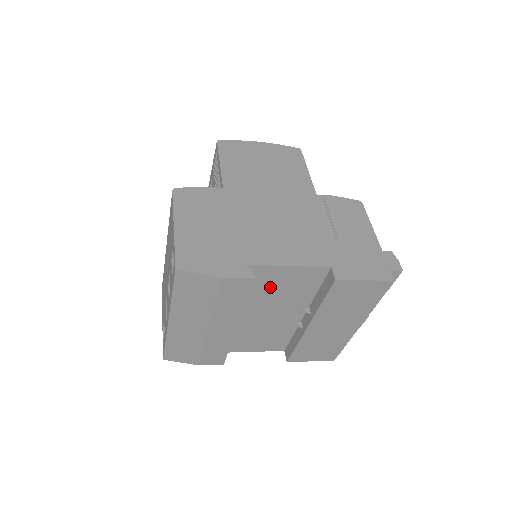
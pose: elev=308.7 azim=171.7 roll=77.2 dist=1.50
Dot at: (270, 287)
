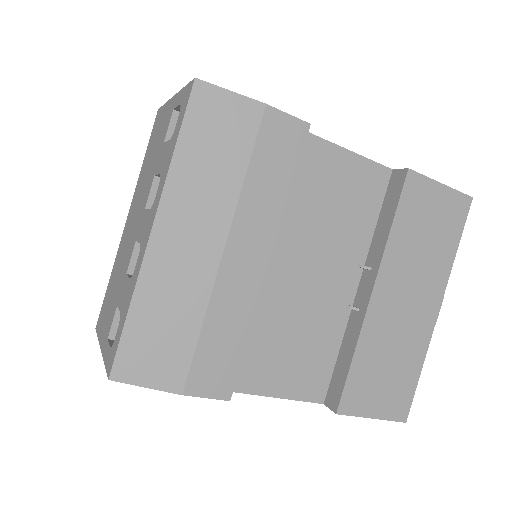
Dot at: (316, 194)
